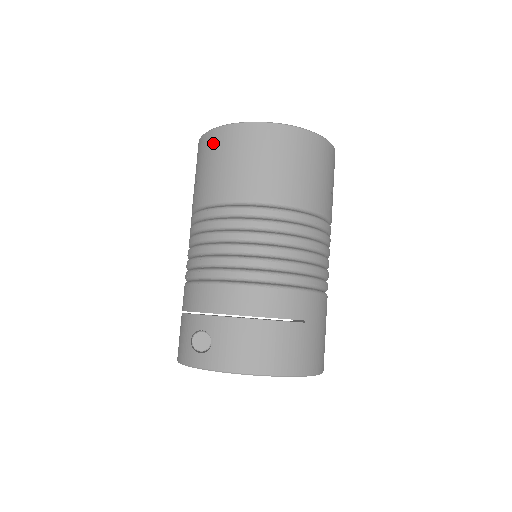
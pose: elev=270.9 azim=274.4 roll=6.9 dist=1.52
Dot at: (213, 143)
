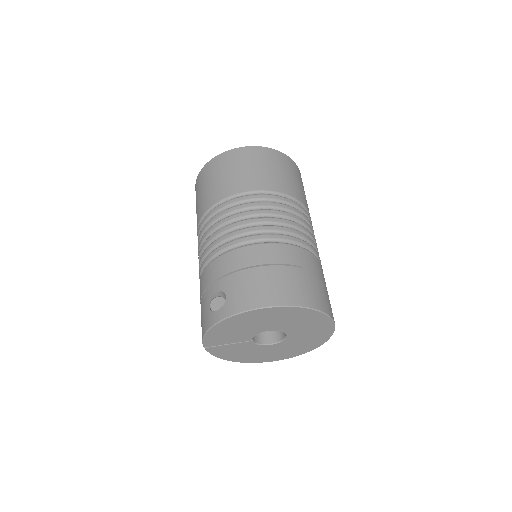
Dot at: (204, 174)
